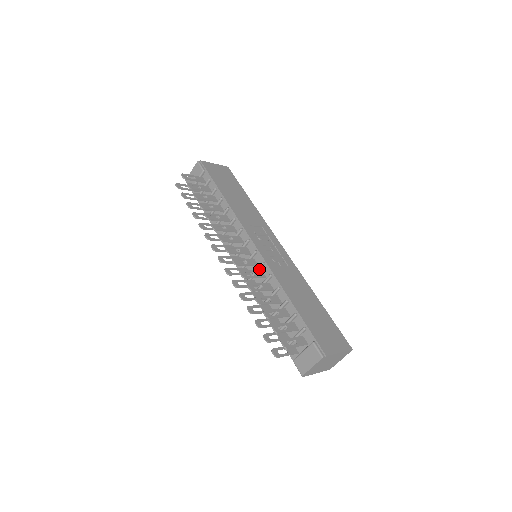
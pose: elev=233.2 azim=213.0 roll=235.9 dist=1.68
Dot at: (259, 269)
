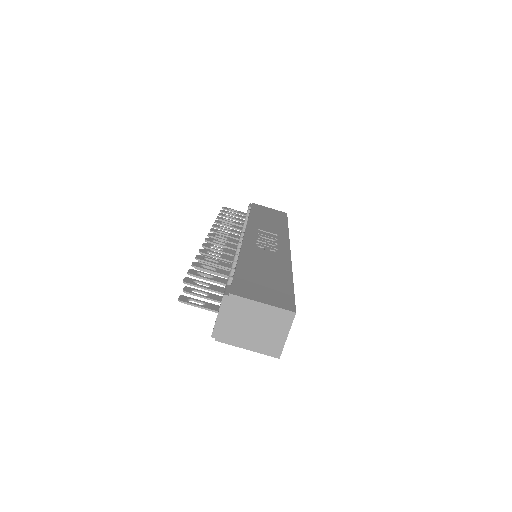
Dot at: occluded
